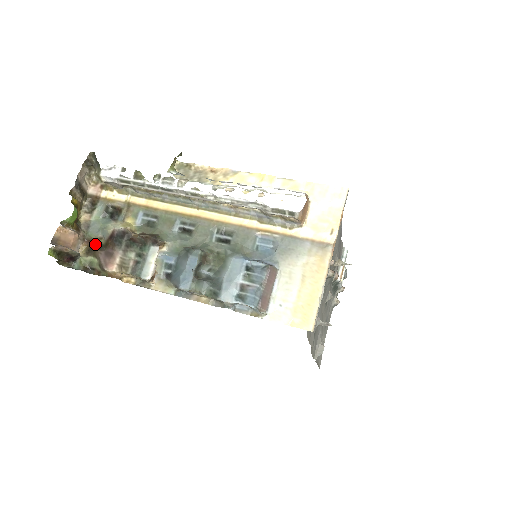
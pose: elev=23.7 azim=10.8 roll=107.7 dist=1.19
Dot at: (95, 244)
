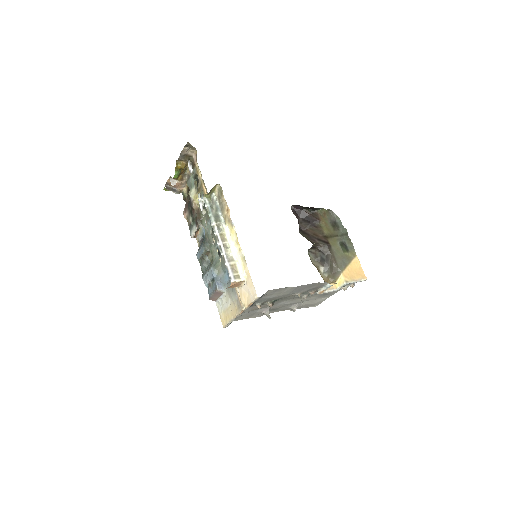
Dot at: occluded
